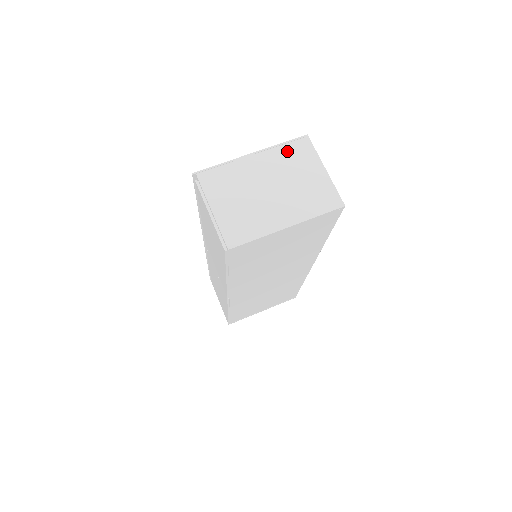
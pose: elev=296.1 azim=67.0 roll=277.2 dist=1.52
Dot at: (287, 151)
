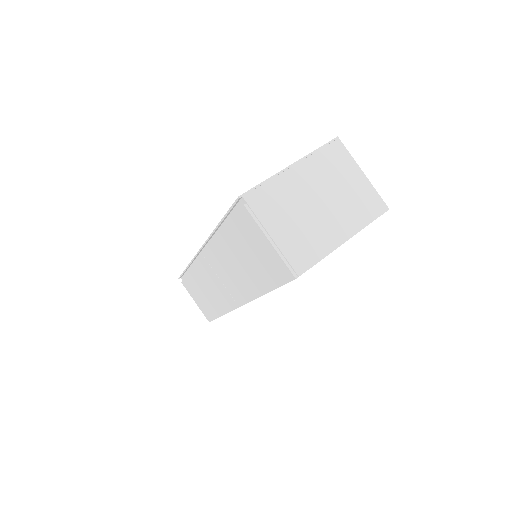
Dot at: (324, 157)
